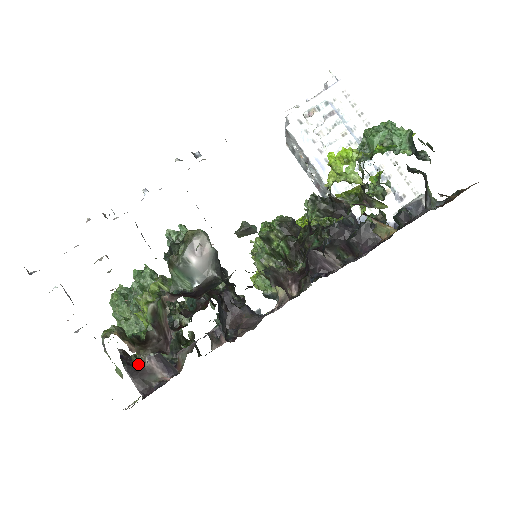
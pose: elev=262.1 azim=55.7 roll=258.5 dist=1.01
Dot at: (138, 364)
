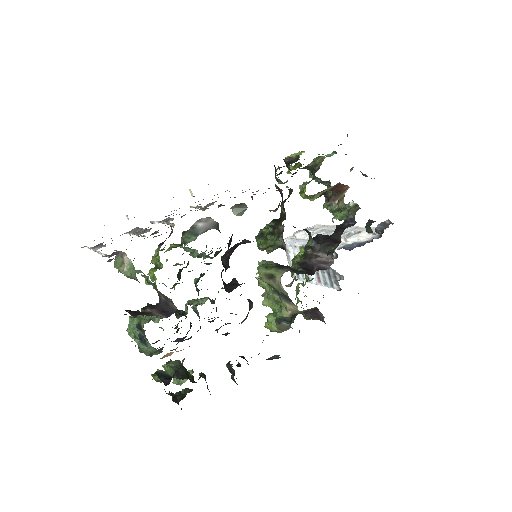
Dot at: (139, 312)
